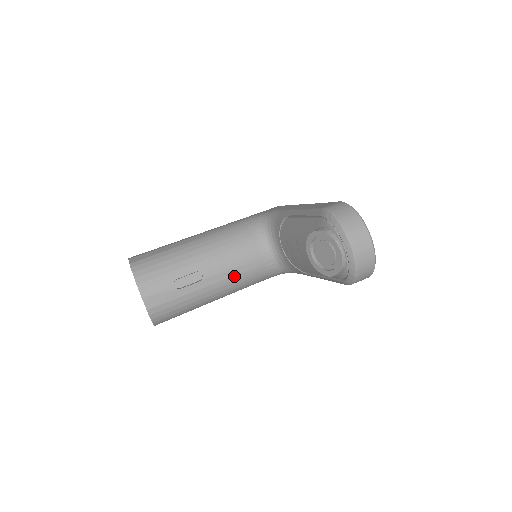
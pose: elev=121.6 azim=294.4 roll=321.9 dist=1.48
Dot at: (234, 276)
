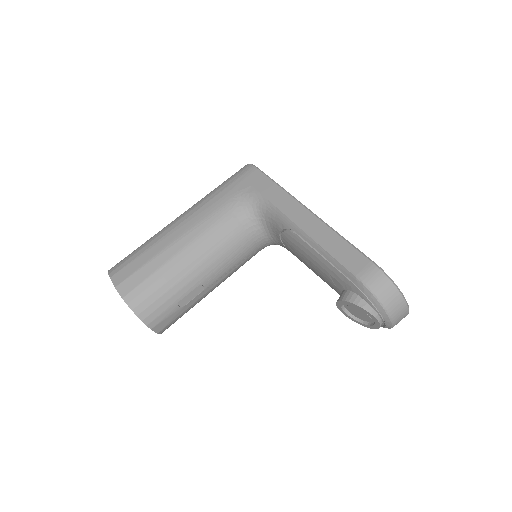
Dot at: (232, 271)
